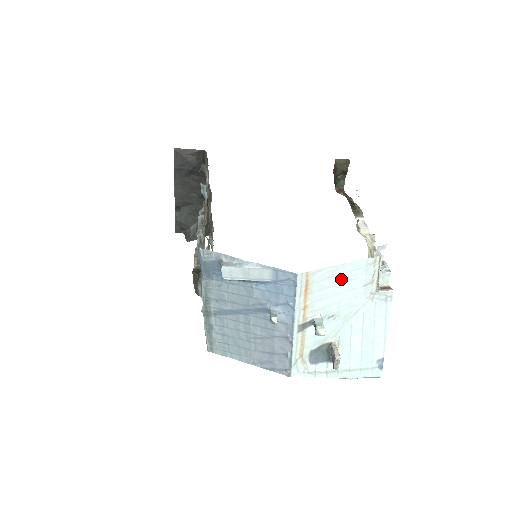
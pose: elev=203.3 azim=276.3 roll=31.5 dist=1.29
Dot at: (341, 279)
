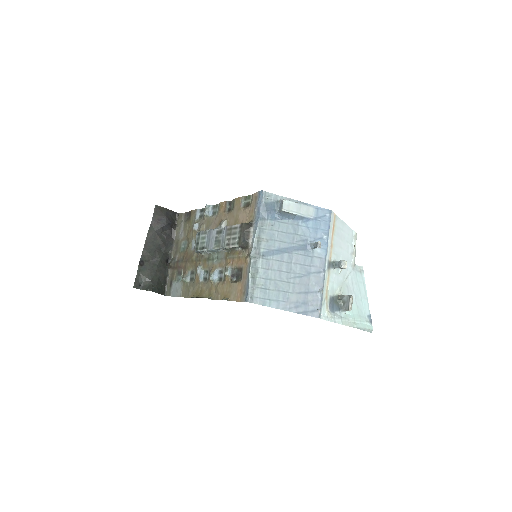
Dot at: (344, 236)
